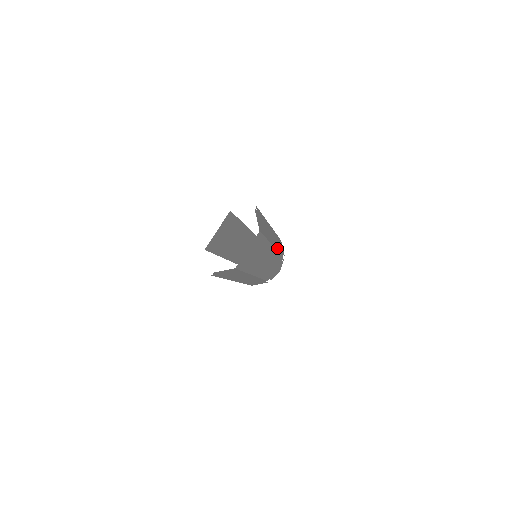
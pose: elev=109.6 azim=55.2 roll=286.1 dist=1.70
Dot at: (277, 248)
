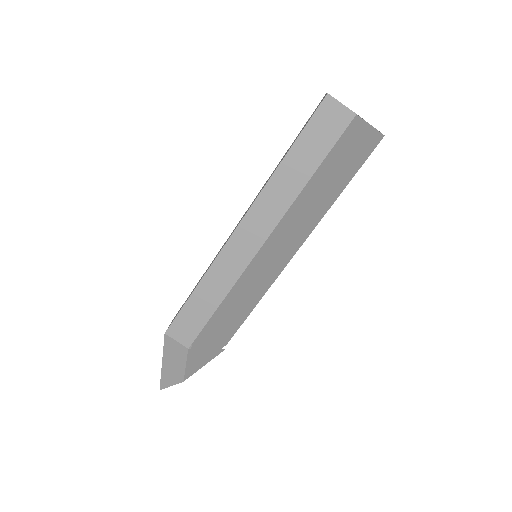
Dot at: occluded
